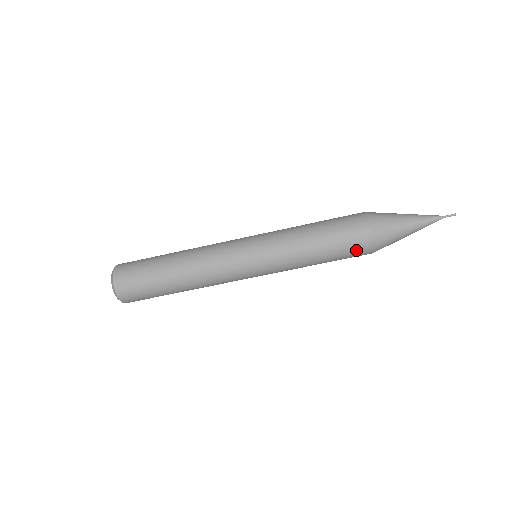
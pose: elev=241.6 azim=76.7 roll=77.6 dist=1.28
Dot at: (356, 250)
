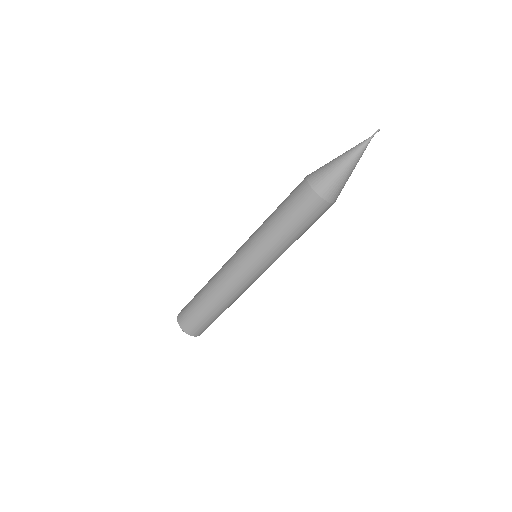
Dot at: occluded
